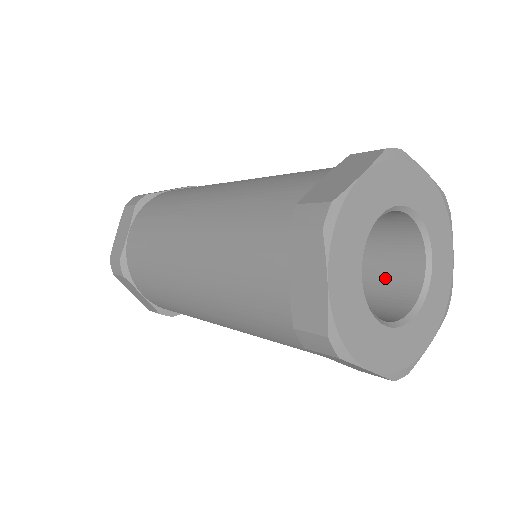
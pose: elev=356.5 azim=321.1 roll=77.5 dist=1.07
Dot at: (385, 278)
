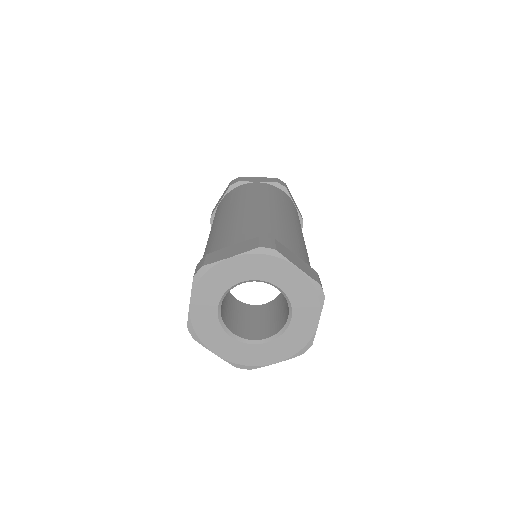
Dot at: occluded
